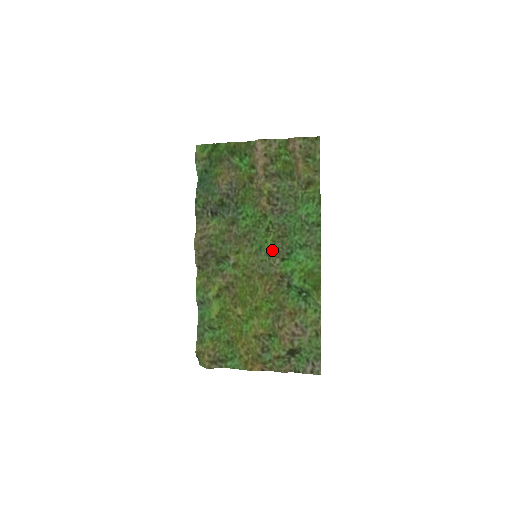
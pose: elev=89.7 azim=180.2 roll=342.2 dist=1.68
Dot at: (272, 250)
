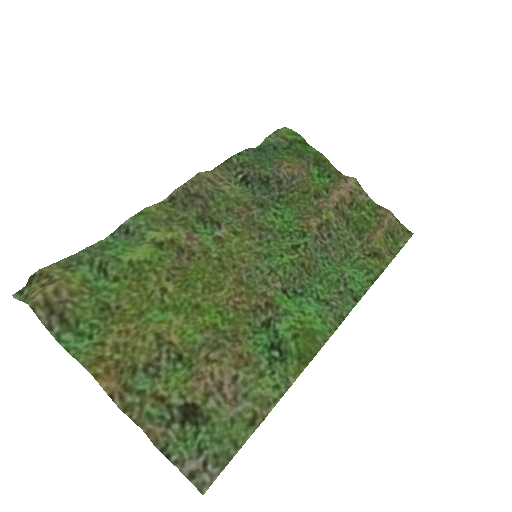
Dot at: (282, 269)
